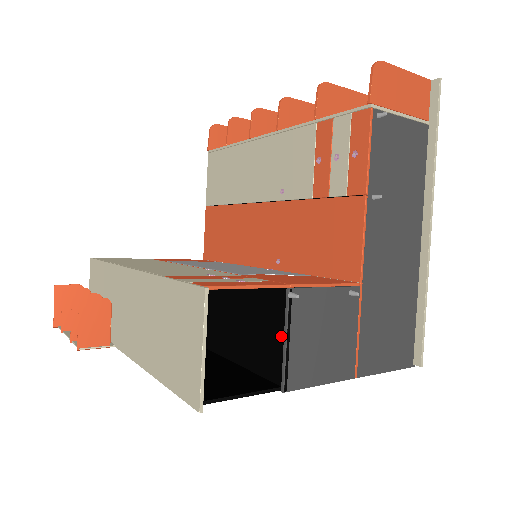
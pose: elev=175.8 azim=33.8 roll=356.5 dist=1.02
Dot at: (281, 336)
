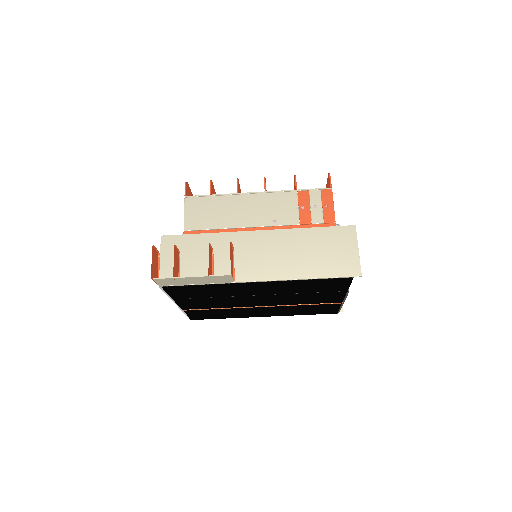
Dot at: occluded
